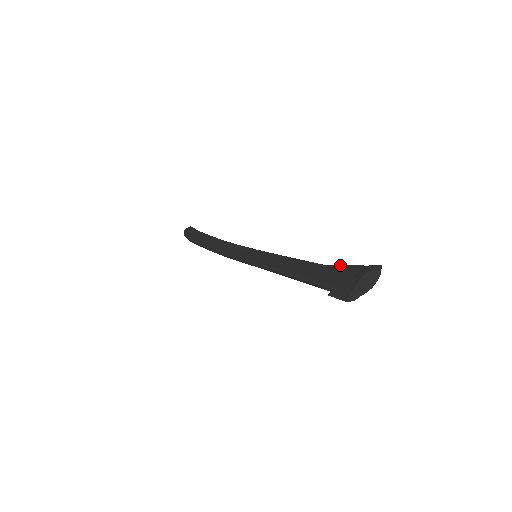
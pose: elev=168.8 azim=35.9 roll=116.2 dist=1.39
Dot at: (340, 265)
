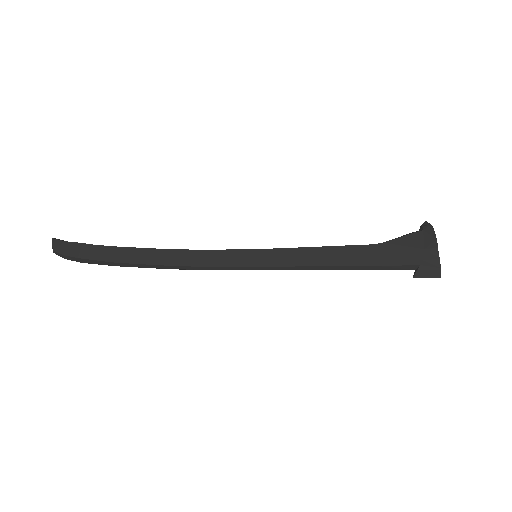
Dot at: (396, 239)
